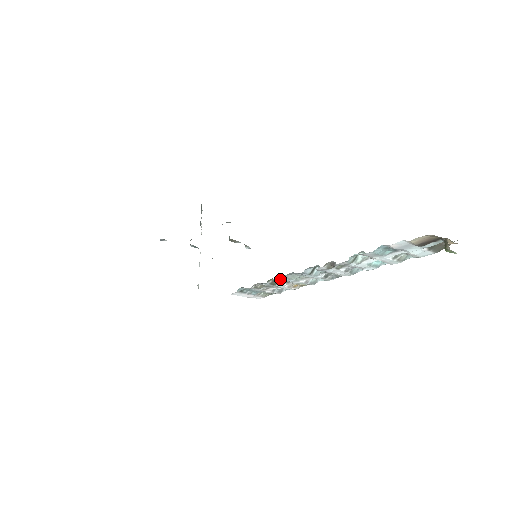
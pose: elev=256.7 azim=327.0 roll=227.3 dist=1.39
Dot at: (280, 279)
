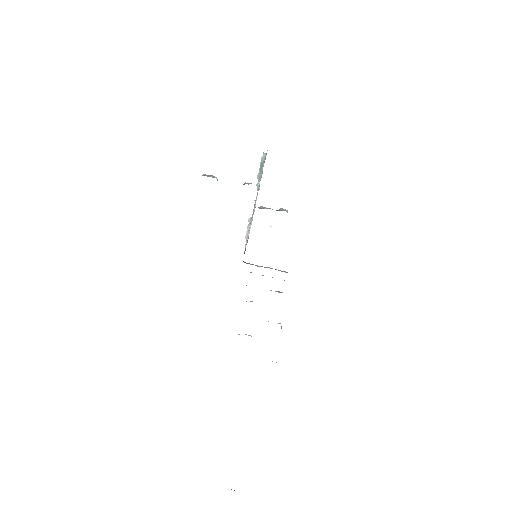
Dot at: occluded
